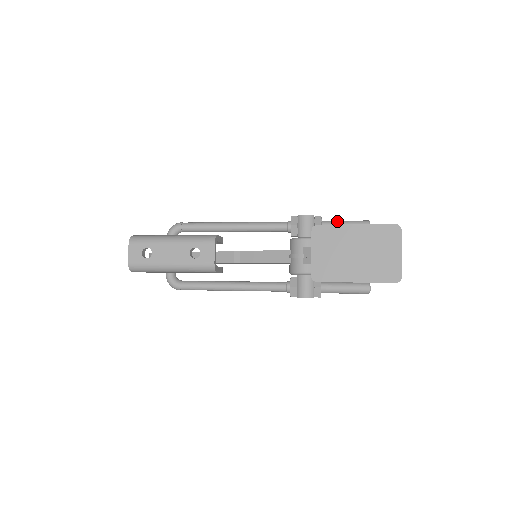
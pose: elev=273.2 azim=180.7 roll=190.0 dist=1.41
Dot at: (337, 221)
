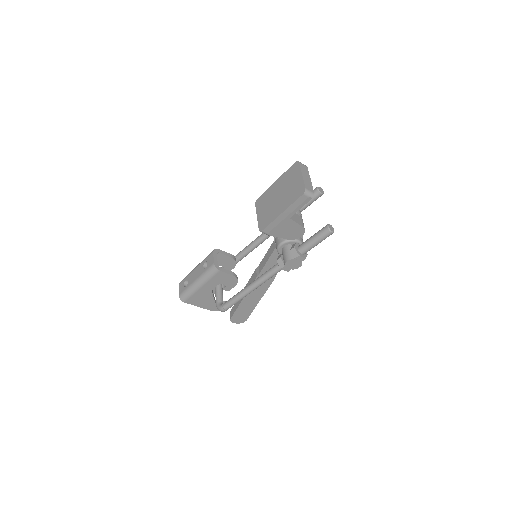
Dot at: occluded
